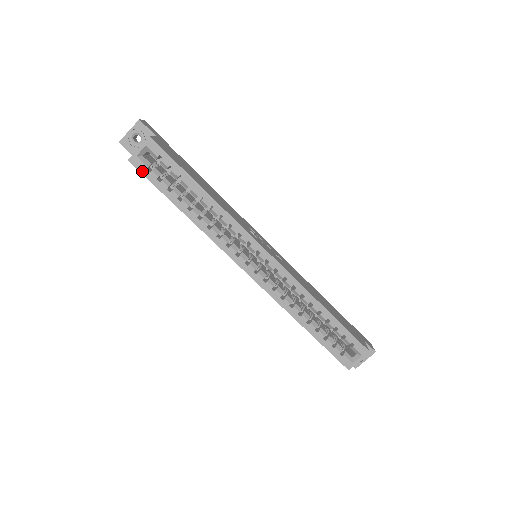
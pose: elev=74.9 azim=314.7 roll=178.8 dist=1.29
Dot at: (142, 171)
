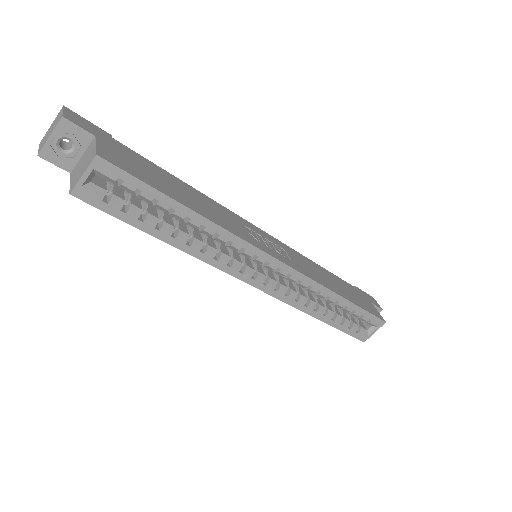
Dot at: (95, 204)
